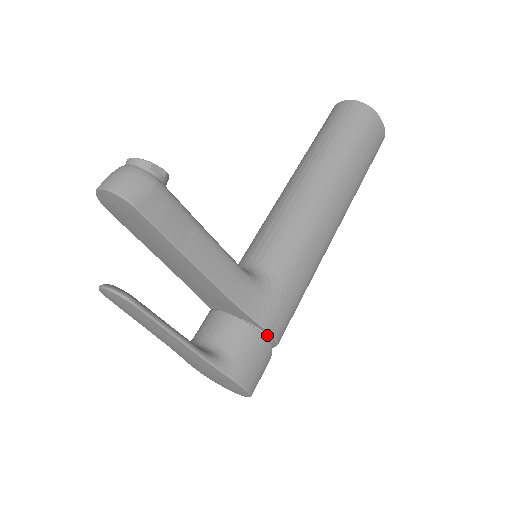
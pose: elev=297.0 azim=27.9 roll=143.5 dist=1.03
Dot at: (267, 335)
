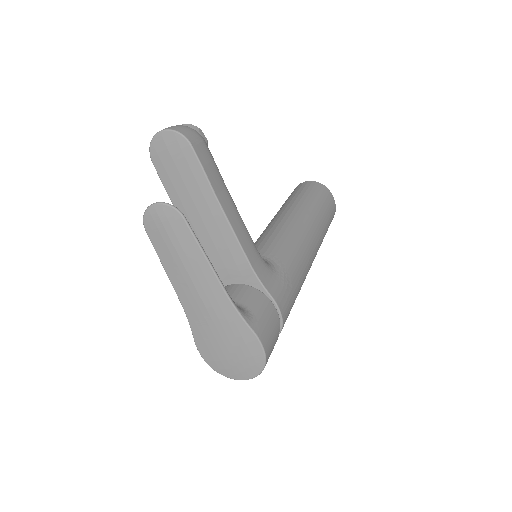
Dot at: occluded
